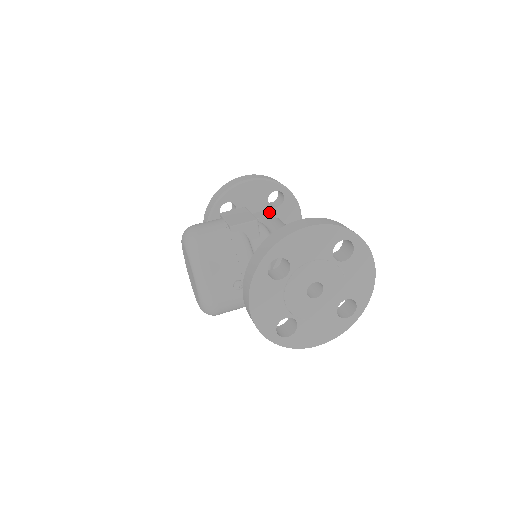
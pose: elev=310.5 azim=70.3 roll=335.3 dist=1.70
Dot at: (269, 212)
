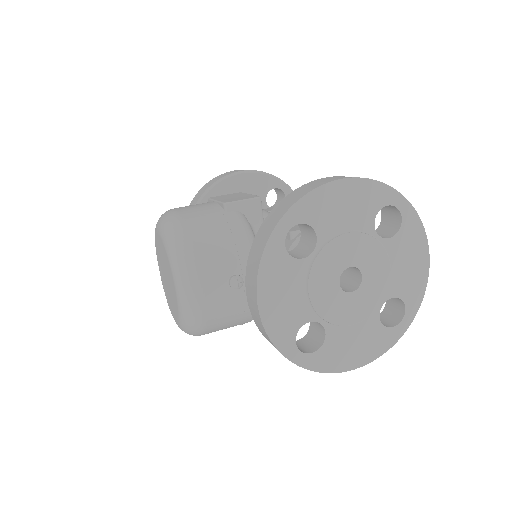
Dot at: (269, 209)
